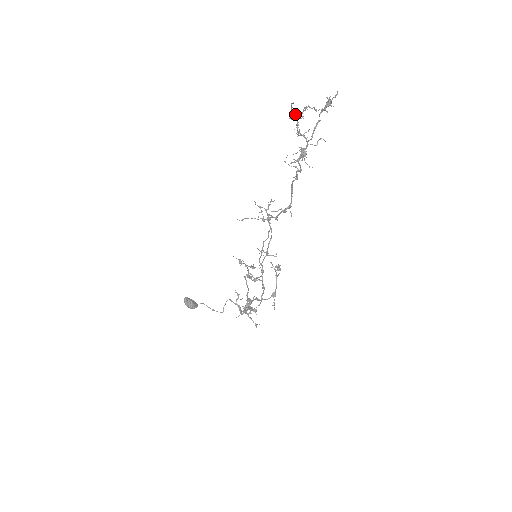
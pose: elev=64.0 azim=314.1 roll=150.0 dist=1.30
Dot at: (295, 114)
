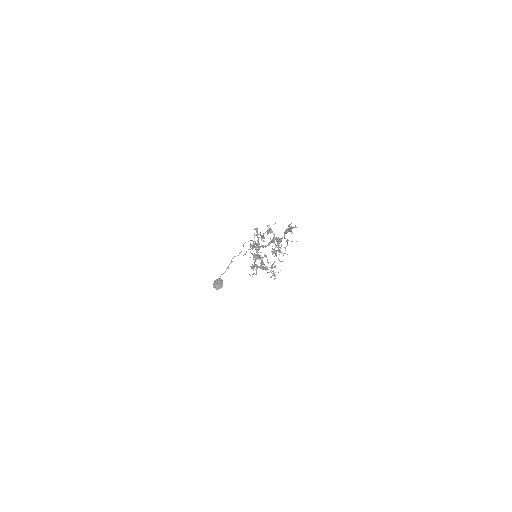
Dot at: (276, 253)
